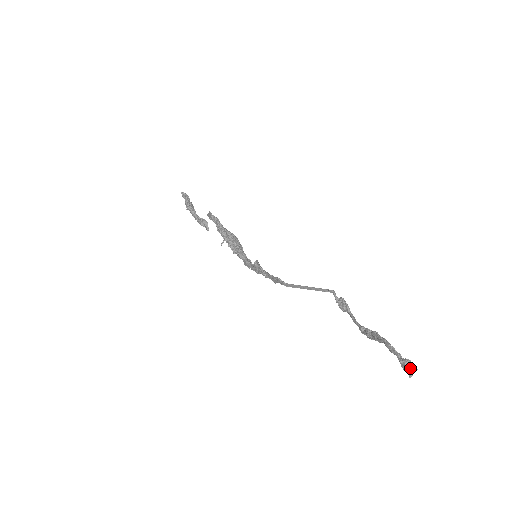
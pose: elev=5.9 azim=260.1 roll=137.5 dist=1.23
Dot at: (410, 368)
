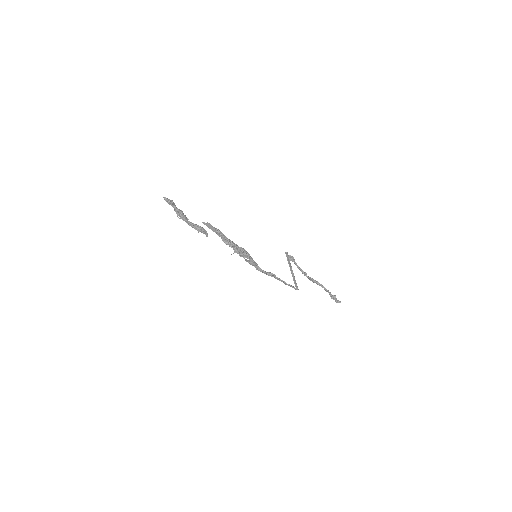
Dot at: occluded
